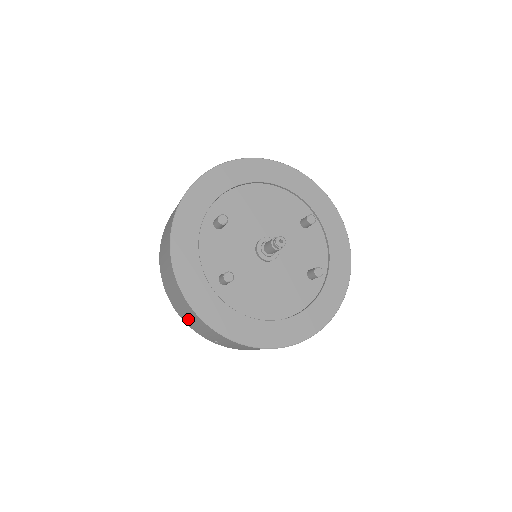
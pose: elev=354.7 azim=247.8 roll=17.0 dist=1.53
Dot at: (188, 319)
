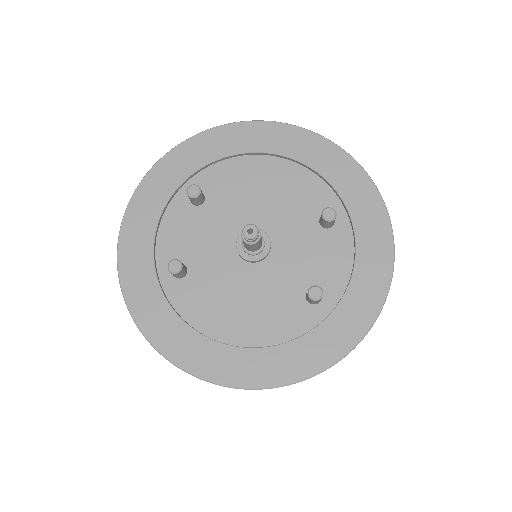
Dot at: occluded
